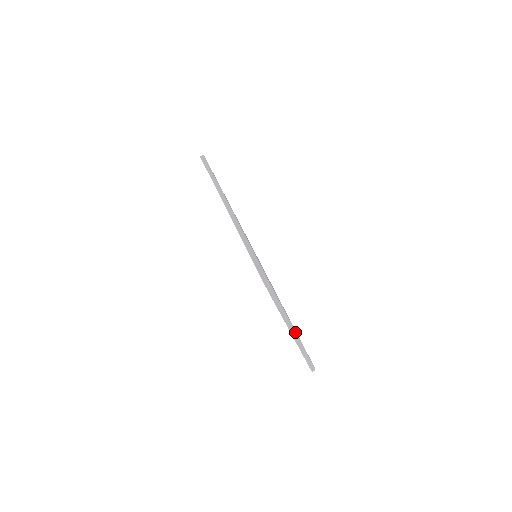
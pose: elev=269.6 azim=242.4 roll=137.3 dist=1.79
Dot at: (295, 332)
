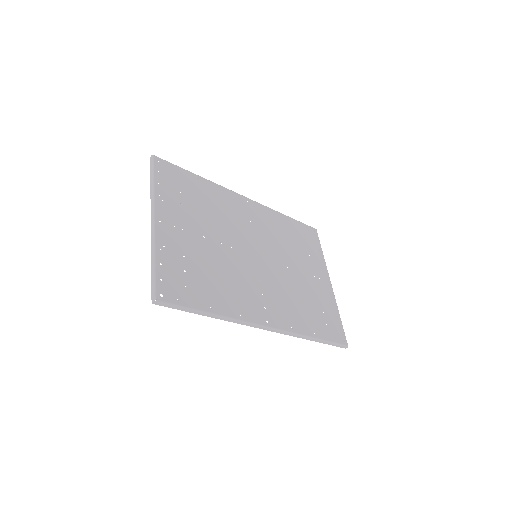
Dot at: occluded
